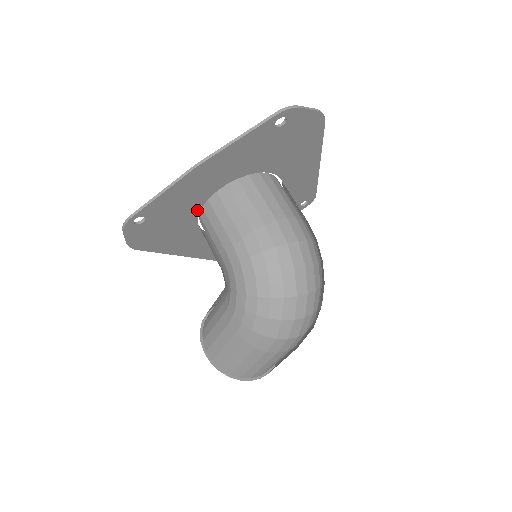
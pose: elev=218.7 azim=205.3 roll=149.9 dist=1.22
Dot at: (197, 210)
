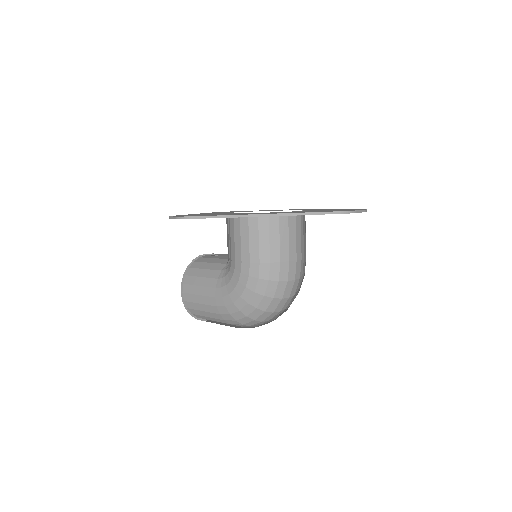
Dot at: occluded
